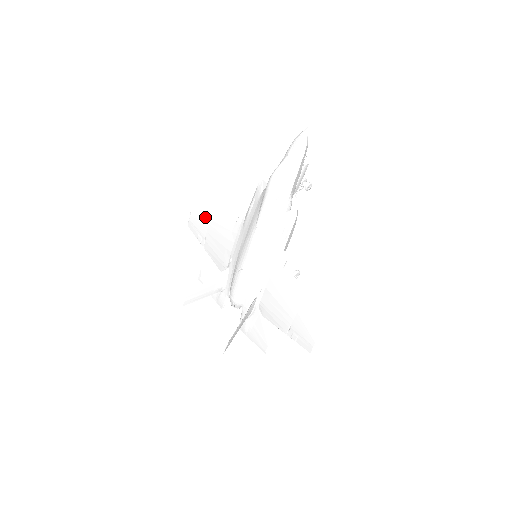
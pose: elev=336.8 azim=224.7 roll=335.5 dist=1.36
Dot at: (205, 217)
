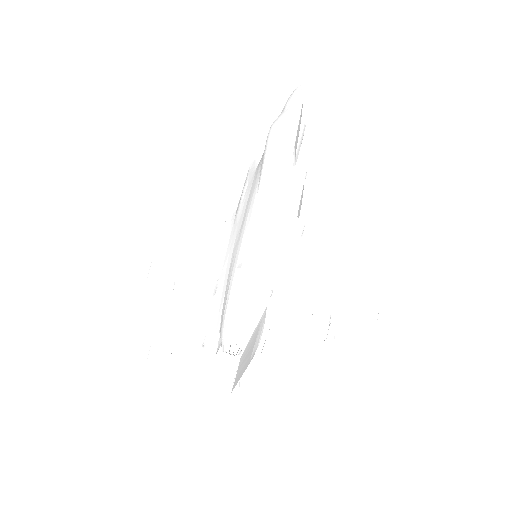
Dot at: (175, 252)
